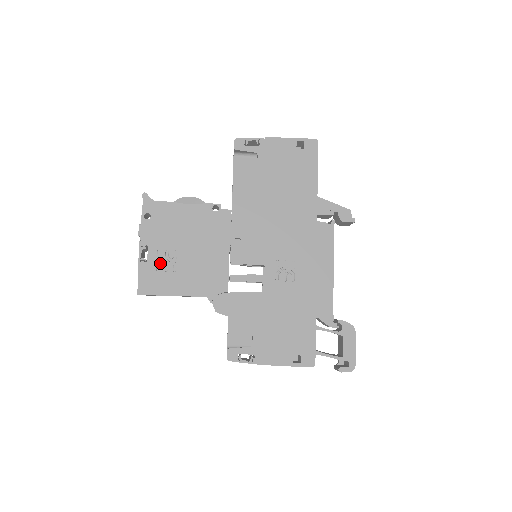
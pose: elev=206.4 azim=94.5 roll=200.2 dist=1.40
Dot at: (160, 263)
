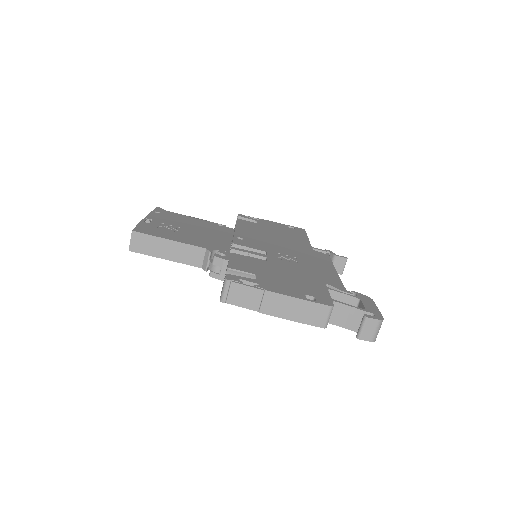
Dot at: (162, 227)
